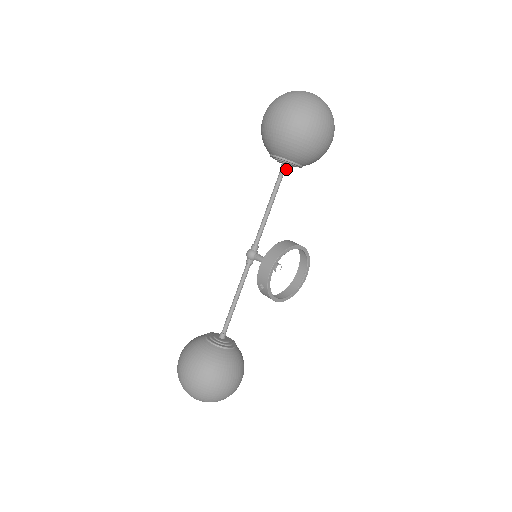
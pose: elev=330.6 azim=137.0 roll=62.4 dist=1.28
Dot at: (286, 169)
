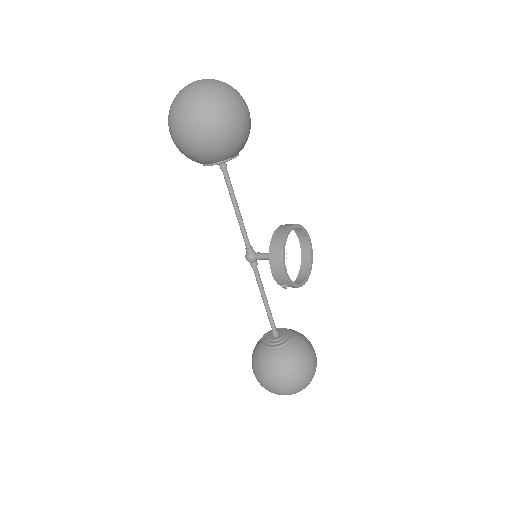
Dot at: (226, 166)
